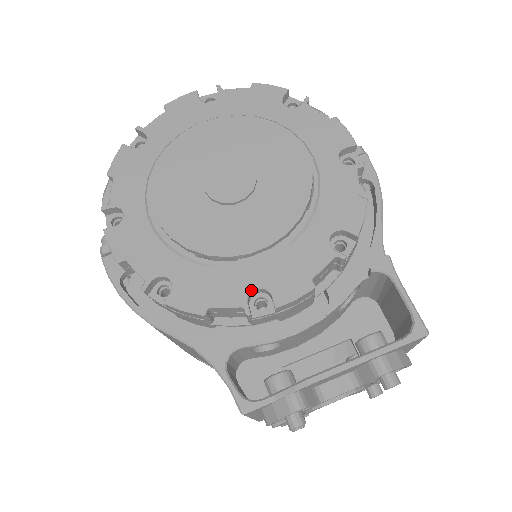
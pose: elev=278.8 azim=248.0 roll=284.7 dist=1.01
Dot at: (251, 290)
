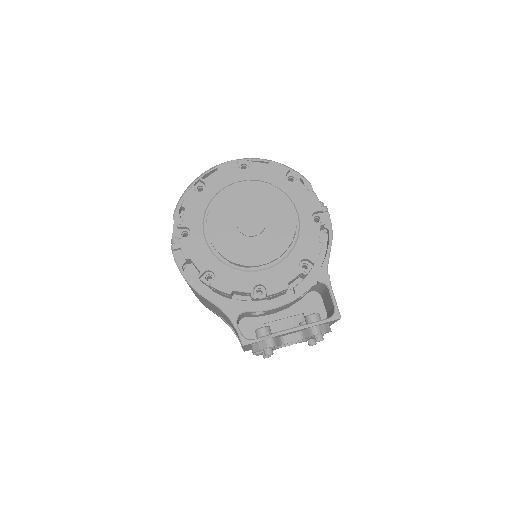
Dot at: (256, 285)
